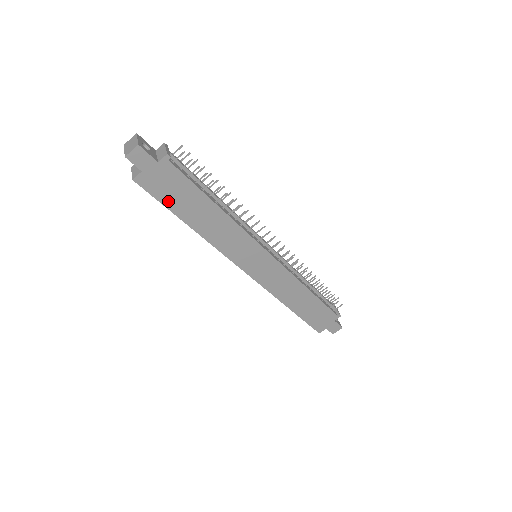
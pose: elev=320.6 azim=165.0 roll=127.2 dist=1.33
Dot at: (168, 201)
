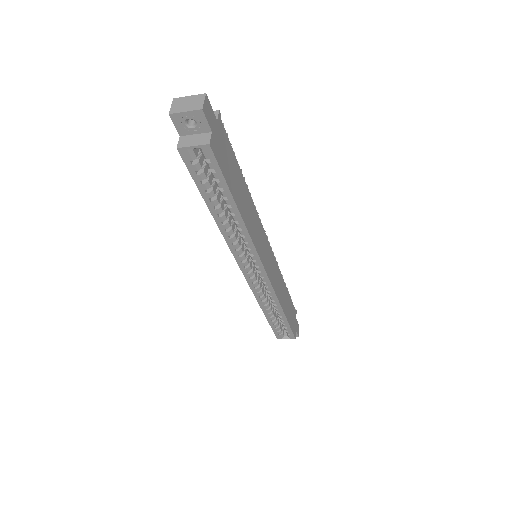
Dot at: (227, 176)
